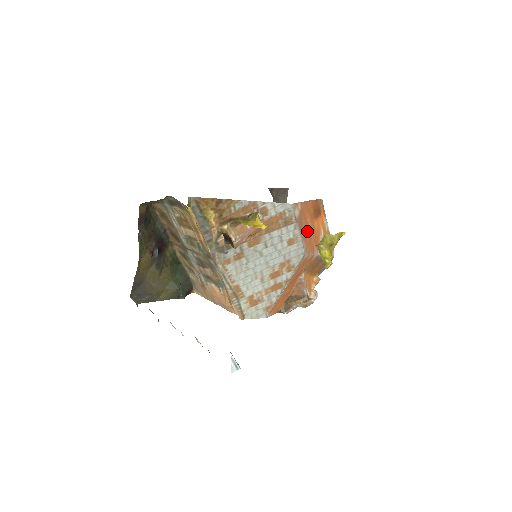
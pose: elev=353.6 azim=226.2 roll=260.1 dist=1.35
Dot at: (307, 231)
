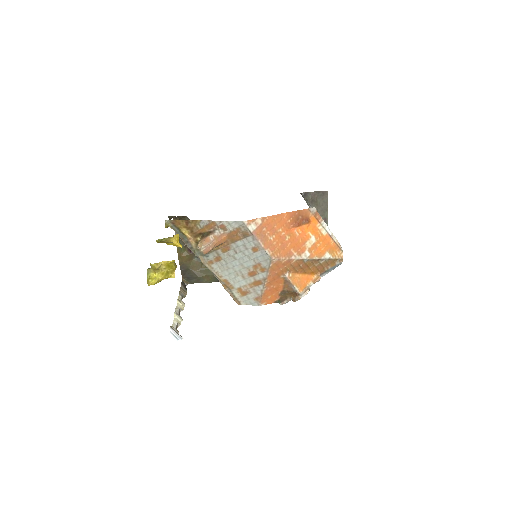
Dot at: (277, 240)
